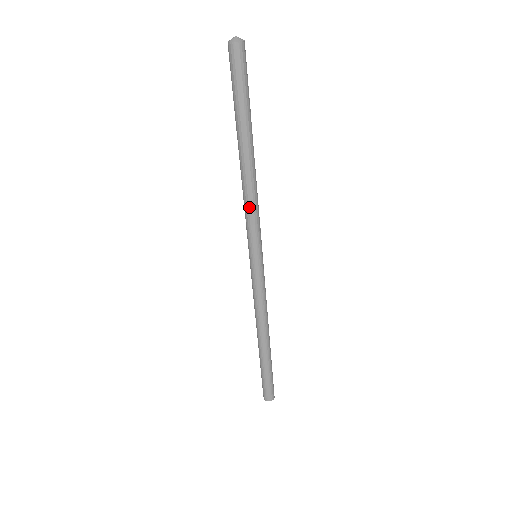
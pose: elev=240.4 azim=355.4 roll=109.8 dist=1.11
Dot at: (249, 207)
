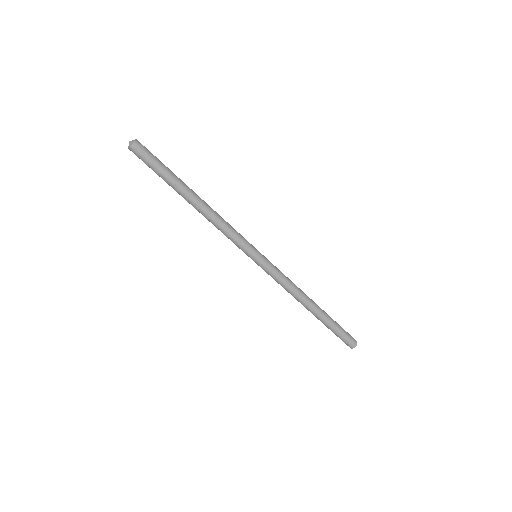
Dot at: occluded
